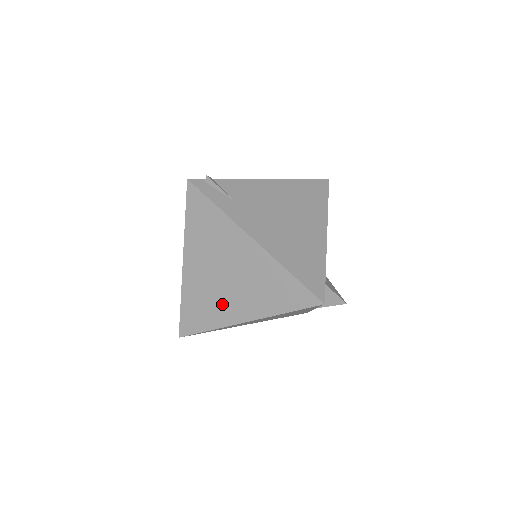
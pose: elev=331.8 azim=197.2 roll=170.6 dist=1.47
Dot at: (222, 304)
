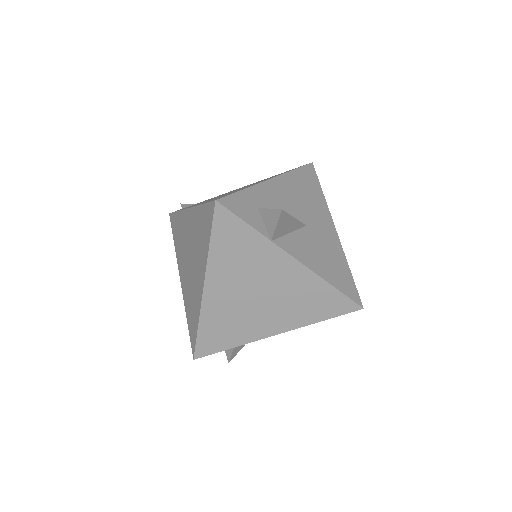
Dot at: (195, 288)
